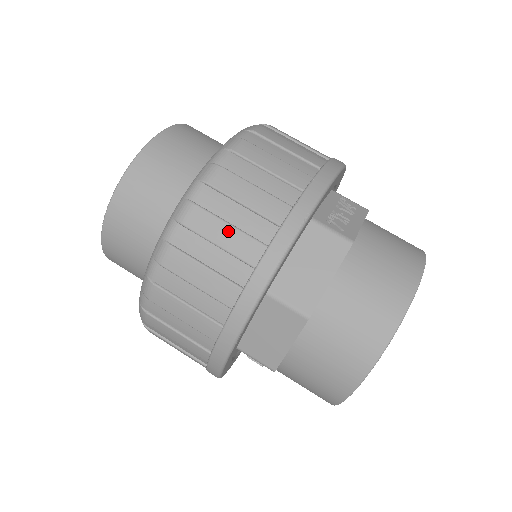
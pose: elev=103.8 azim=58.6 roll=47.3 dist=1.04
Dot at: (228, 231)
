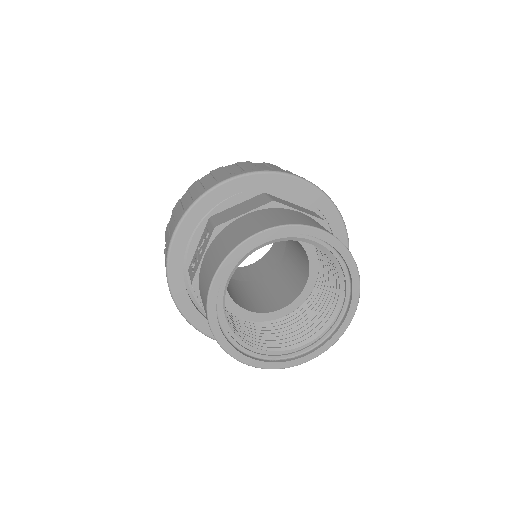
Dot at: (280, 168)
